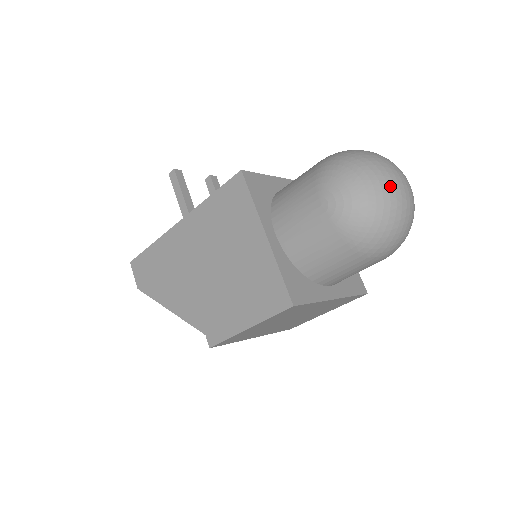
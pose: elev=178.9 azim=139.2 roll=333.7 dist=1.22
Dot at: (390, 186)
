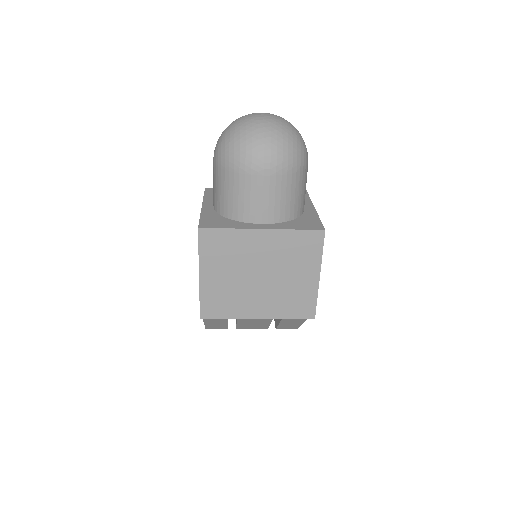
Dot at: (242, 119)
